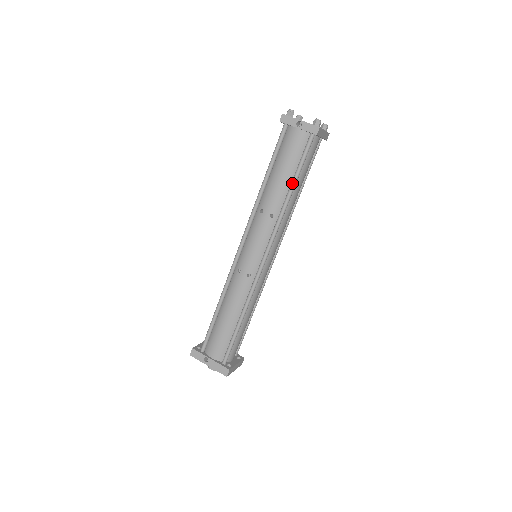
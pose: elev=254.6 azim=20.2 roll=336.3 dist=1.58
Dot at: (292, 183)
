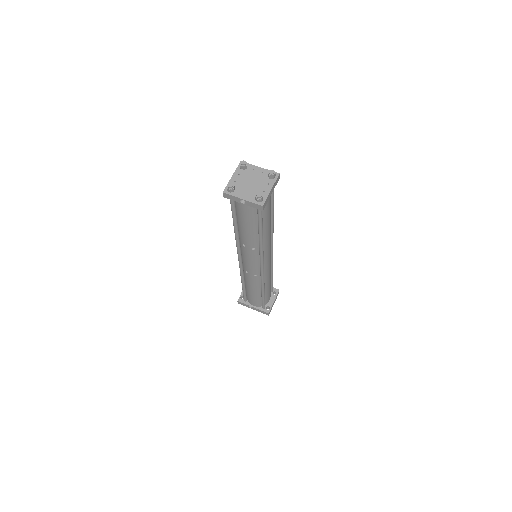
Dot at: (259, 234)
